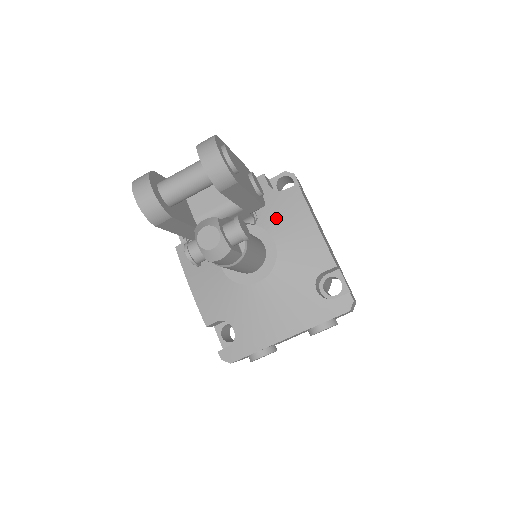
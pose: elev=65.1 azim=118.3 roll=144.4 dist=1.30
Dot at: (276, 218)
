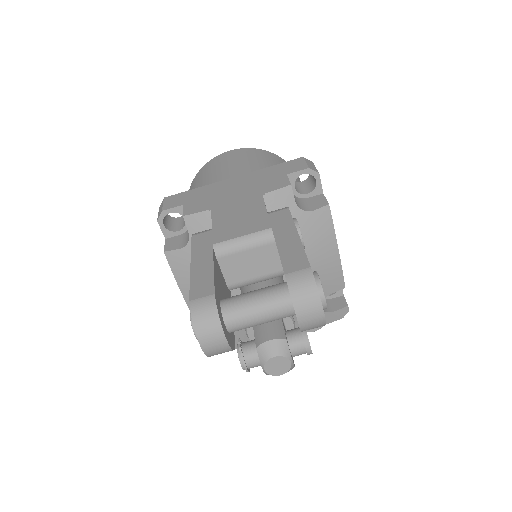
Dot at: occluded
